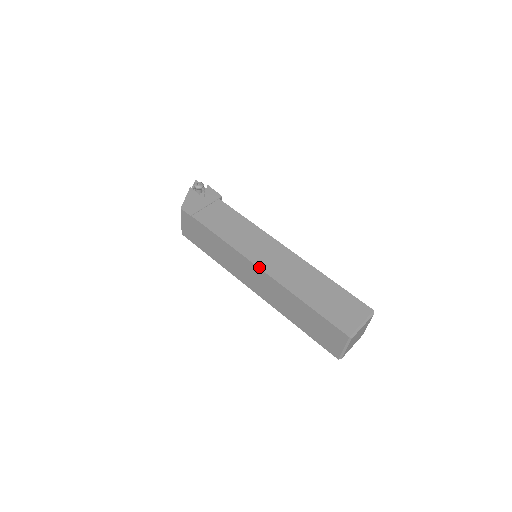
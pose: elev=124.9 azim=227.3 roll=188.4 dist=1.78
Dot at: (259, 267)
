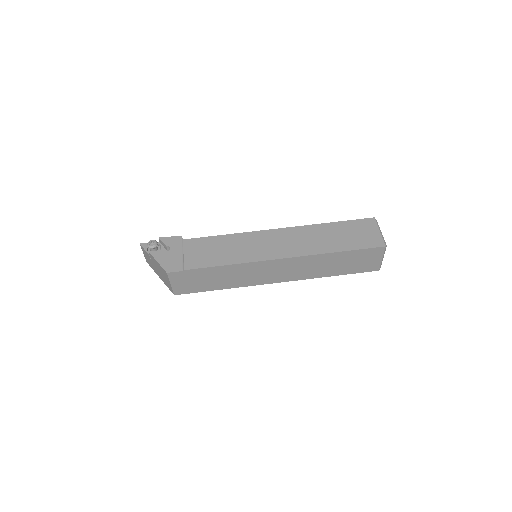
Dot at: (280, 258)
